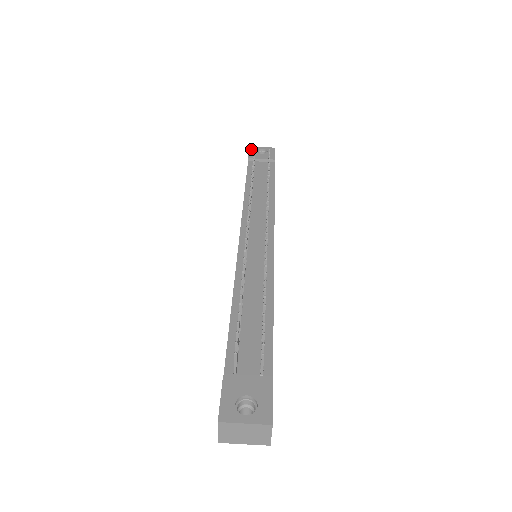
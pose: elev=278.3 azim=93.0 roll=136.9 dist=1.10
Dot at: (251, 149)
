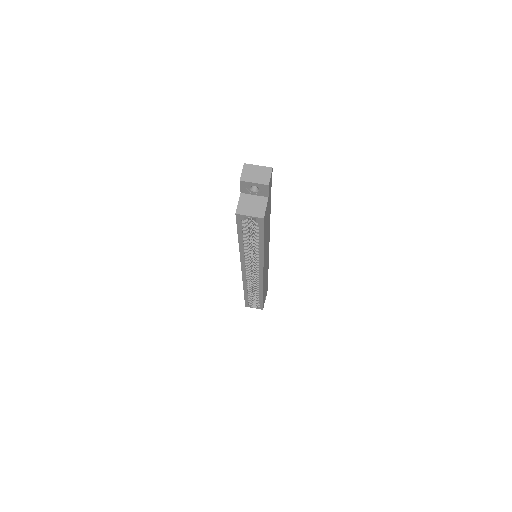
Dot at: occluded
